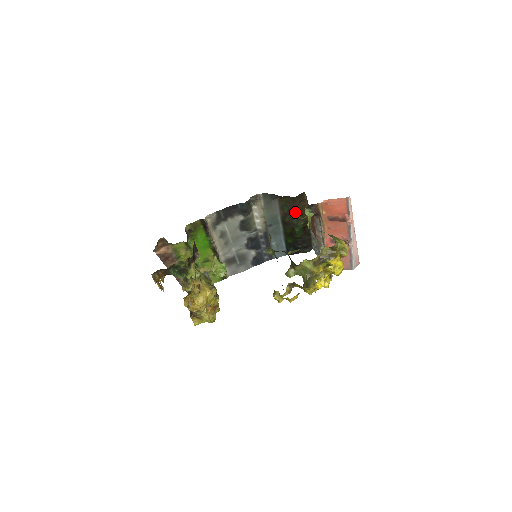
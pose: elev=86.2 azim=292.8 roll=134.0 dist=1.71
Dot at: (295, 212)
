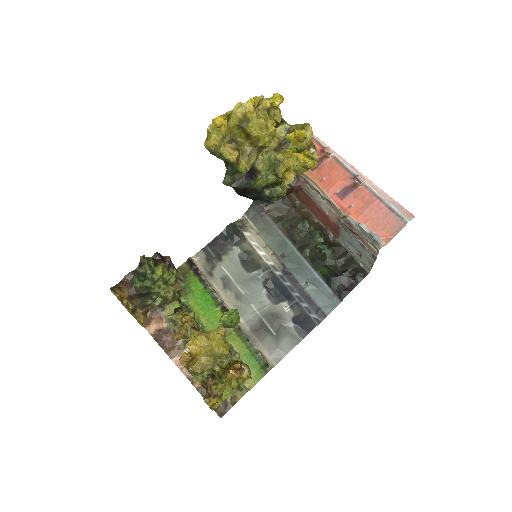
Dot at: (298, 222)
